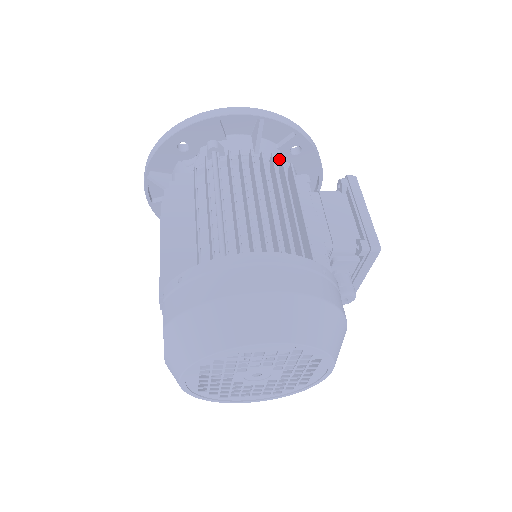
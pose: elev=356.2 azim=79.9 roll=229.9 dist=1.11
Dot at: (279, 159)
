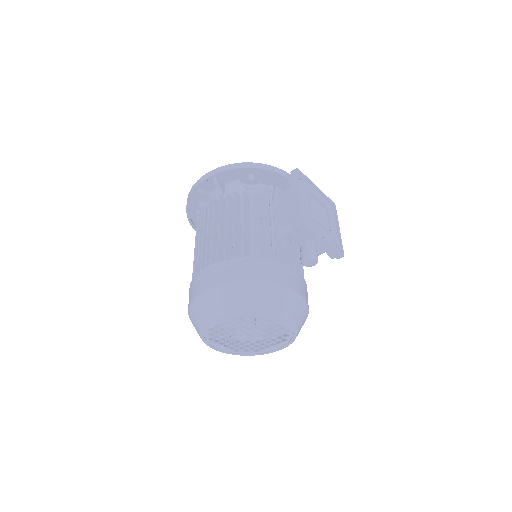
Dot at: (240, 190)
